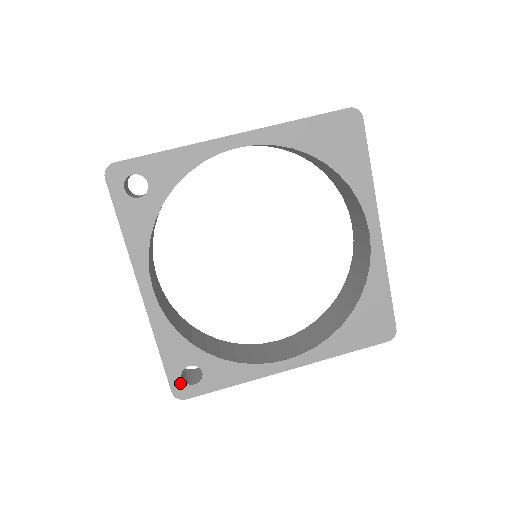
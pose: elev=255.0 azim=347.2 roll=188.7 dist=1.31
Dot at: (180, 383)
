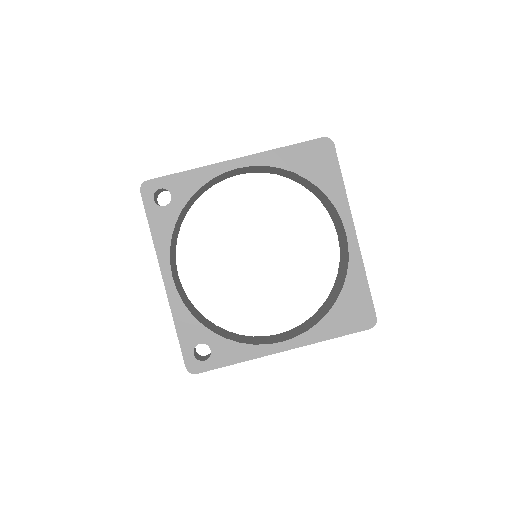
Dot at: (192, 359)
